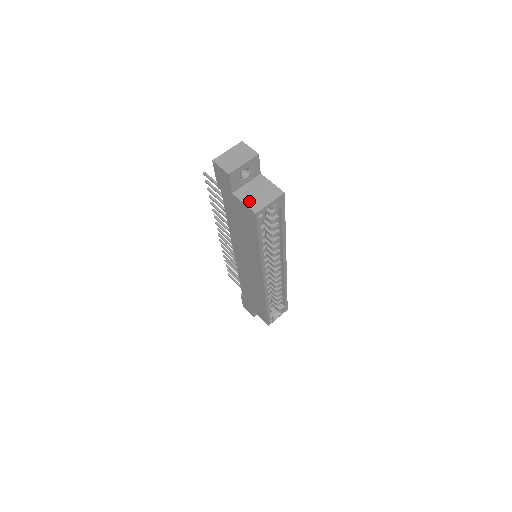
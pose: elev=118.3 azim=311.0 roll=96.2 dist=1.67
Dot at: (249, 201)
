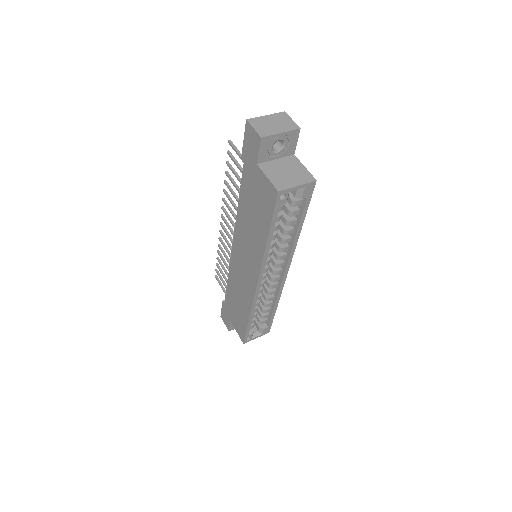
Dot at: (274, 177)
